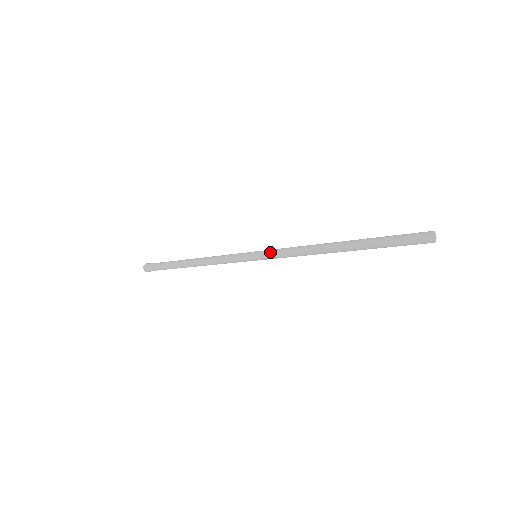
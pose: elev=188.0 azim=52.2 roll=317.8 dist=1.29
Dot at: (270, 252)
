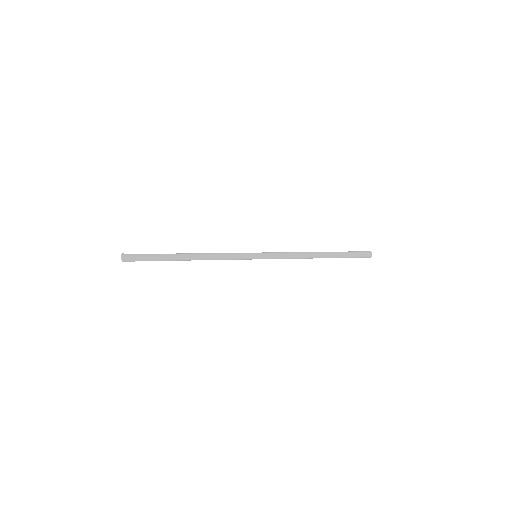
Dot at: (272, 258)
